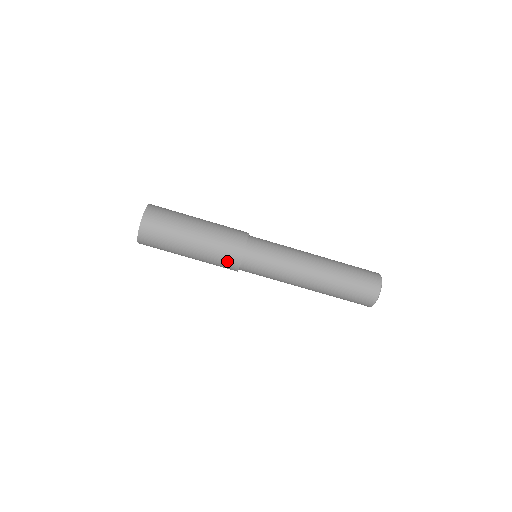
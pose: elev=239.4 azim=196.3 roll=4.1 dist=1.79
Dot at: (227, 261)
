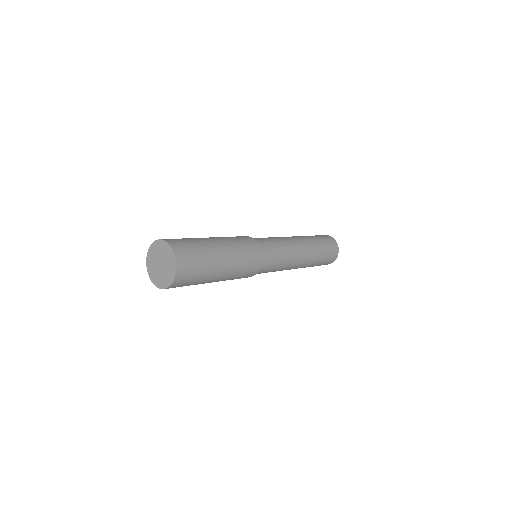
Dot at: (252, 262)
